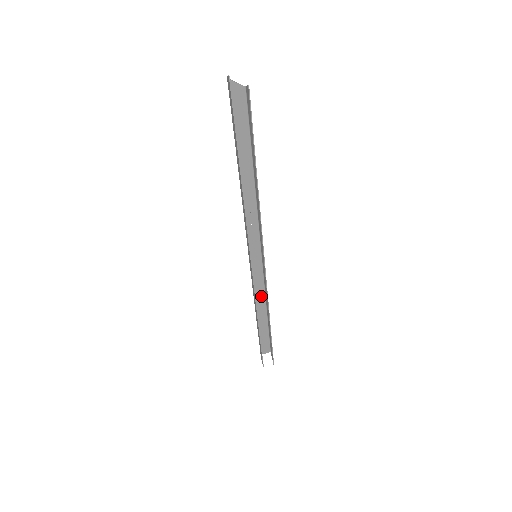
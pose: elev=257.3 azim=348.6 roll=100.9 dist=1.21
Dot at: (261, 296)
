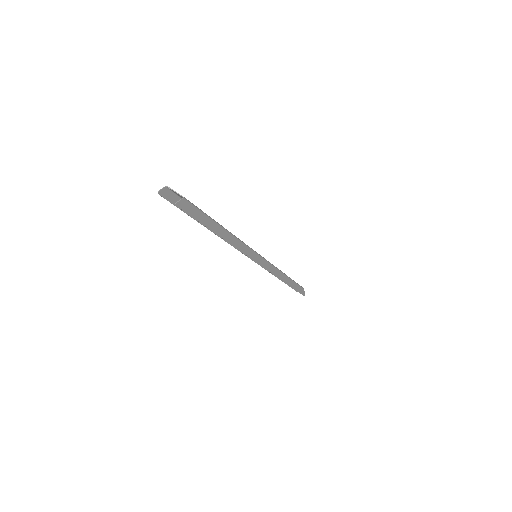
Dot at: occluded
